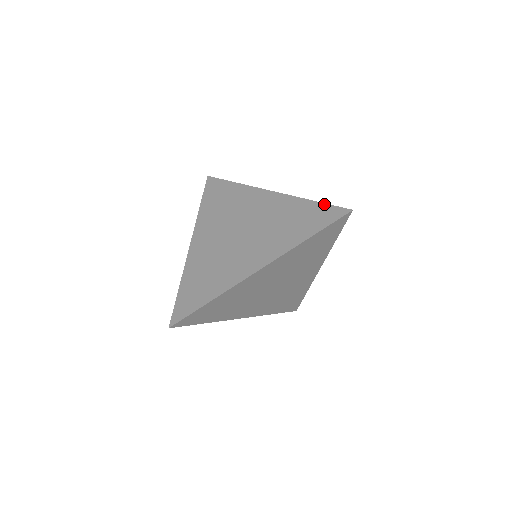
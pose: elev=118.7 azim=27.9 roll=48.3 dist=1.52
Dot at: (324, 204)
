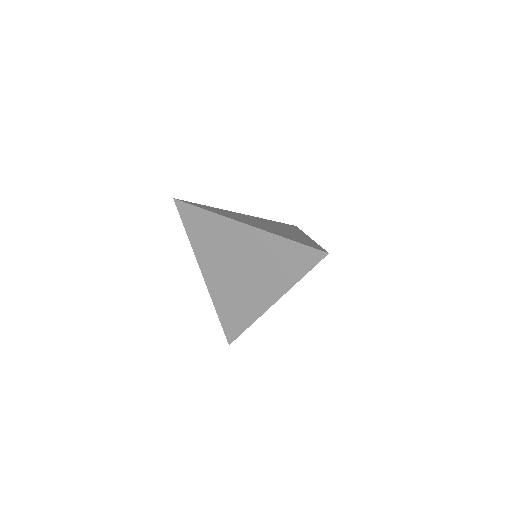
Dot at: (301, 245)
